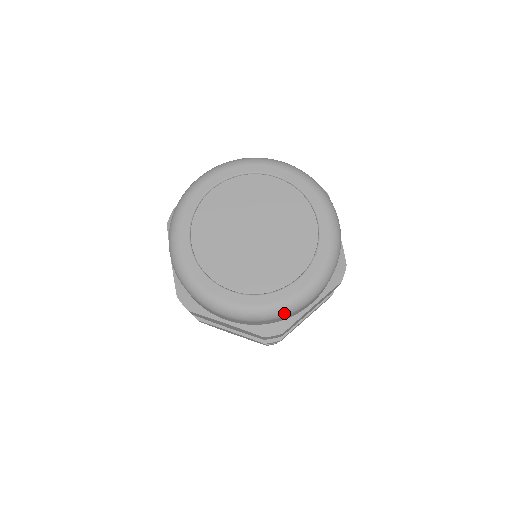
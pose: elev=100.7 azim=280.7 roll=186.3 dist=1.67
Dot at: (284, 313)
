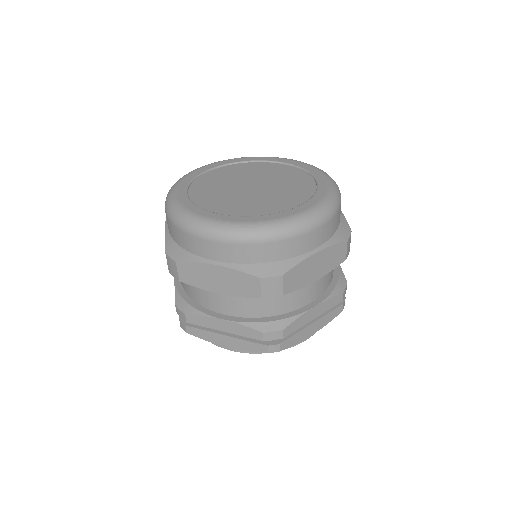
Dot at: (339, 196)
